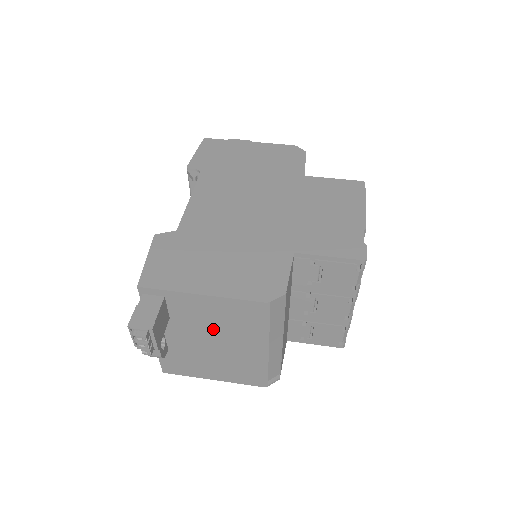
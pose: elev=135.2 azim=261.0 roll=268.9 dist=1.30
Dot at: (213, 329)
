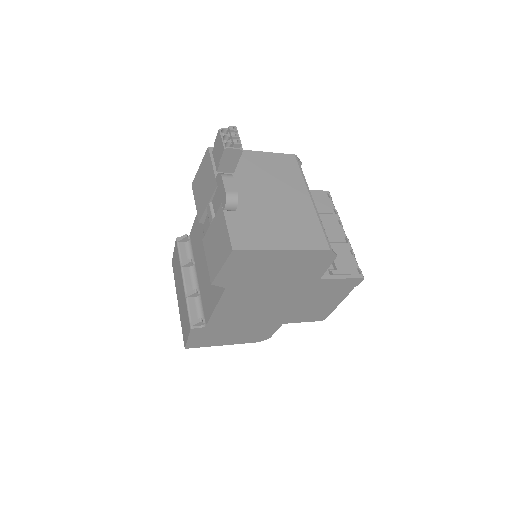
Dot at: (268, 181)
